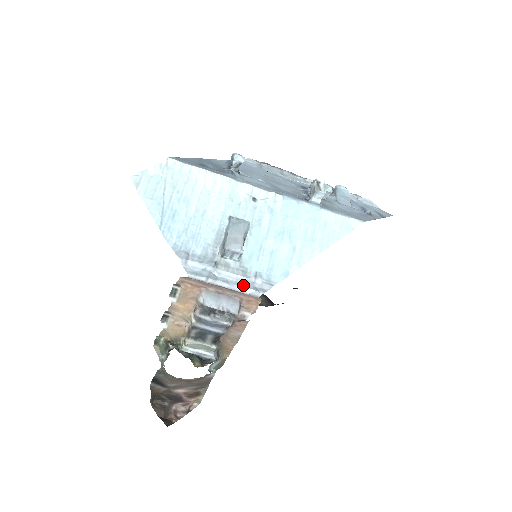
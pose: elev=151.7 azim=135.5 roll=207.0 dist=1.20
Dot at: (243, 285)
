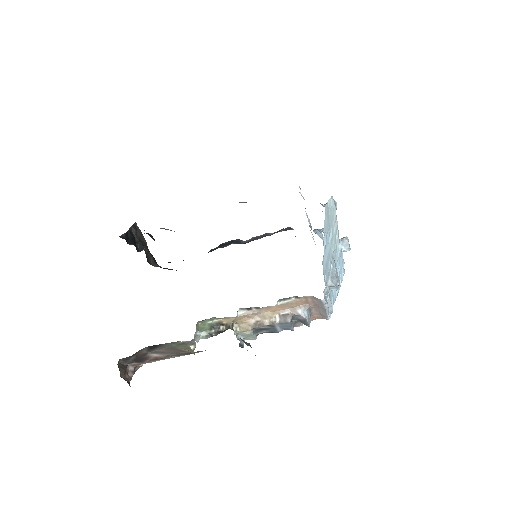
Dot at: (329, 310)
